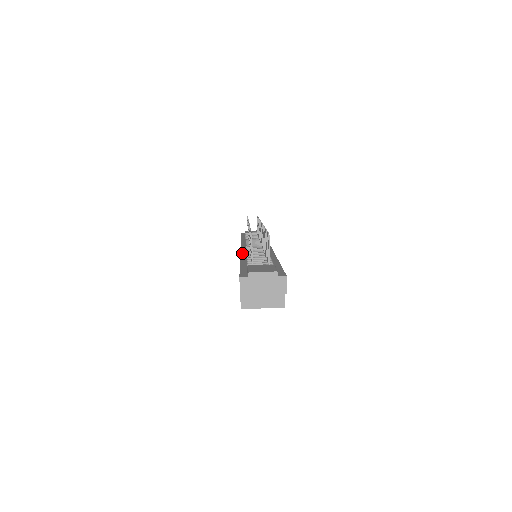
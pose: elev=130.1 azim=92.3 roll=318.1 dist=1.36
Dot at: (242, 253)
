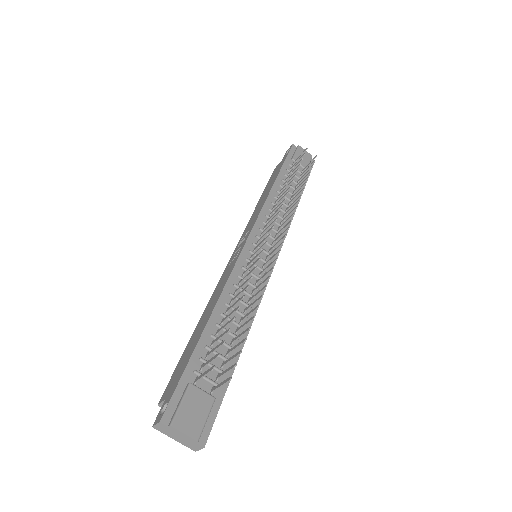
Dot at: (230, 281)
